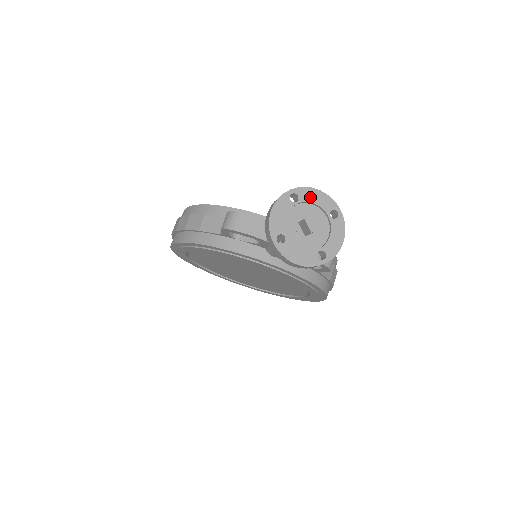
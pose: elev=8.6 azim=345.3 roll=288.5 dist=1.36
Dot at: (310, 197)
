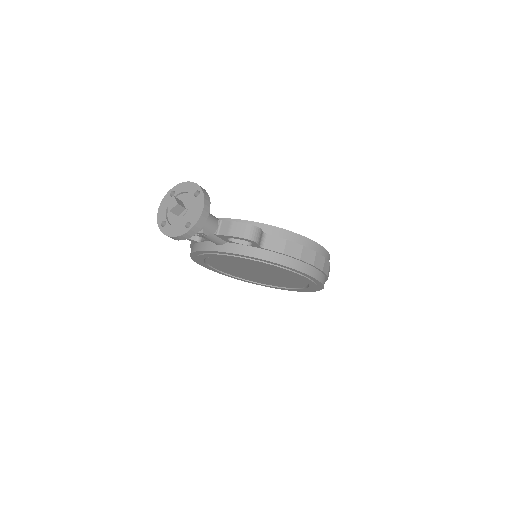
Dot at: (182, 189)
